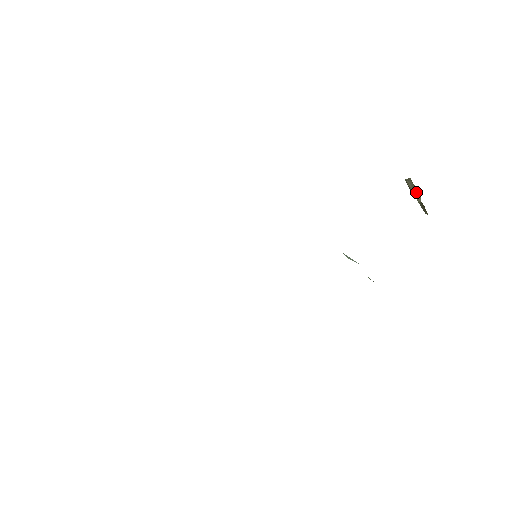
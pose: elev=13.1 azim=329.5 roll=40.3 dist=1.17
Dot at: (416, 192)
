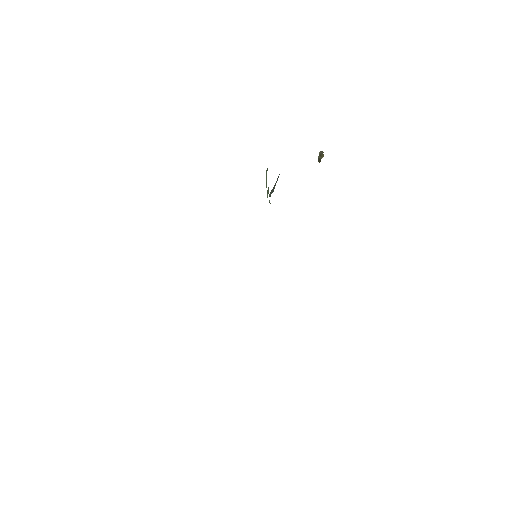
Dot at: (322, 156)
